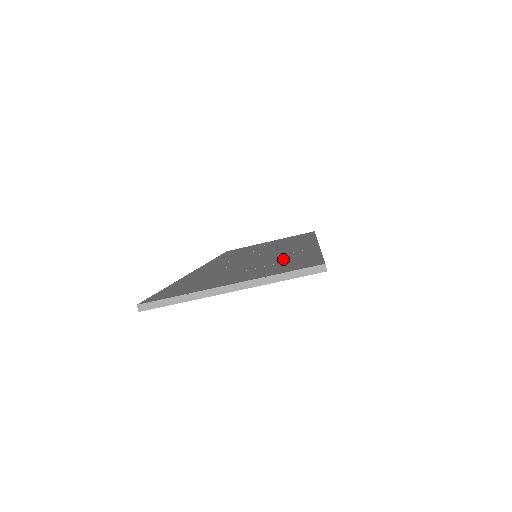
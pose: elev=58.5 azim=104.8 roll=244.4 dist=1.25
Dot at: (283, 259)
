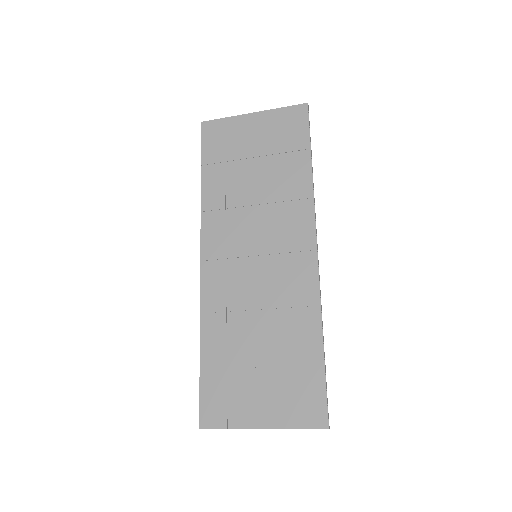
Dot at: (291, 346)
